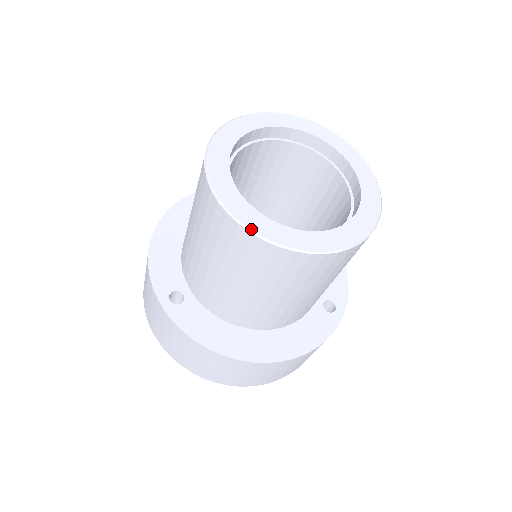
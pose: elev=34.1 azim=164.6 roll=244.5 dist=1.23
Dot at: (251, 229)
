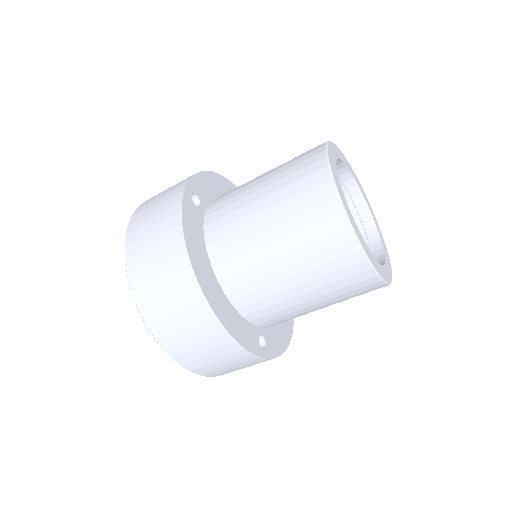
Dot at: (333, 174)
